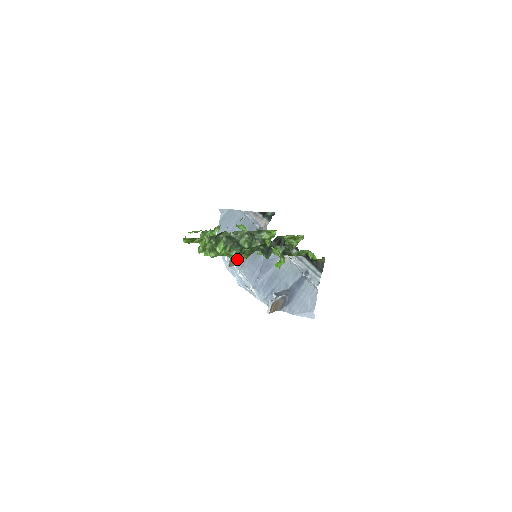
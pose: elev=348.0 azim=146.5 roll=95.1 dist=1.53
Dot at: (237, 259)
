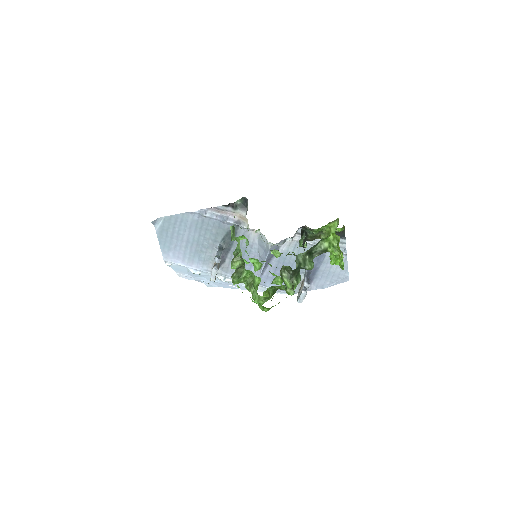
Dot at: occluded
